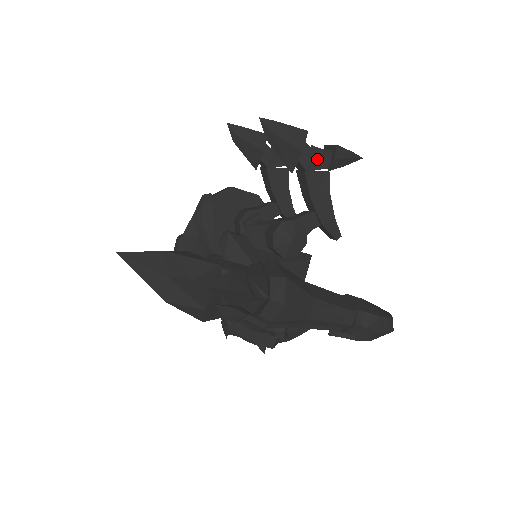
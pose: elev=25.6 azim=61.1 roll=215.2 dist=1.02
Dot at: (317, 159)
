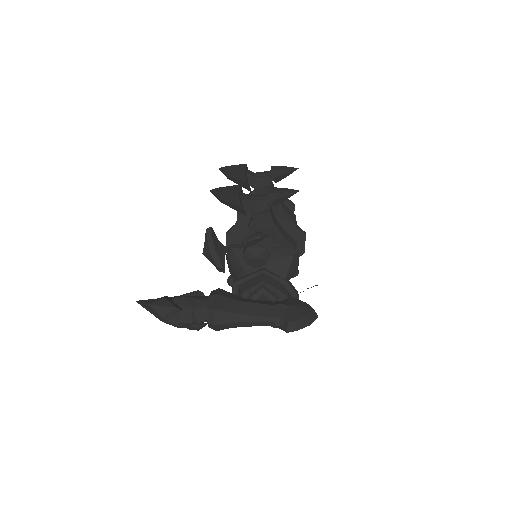
Dot at: (258, 205)
